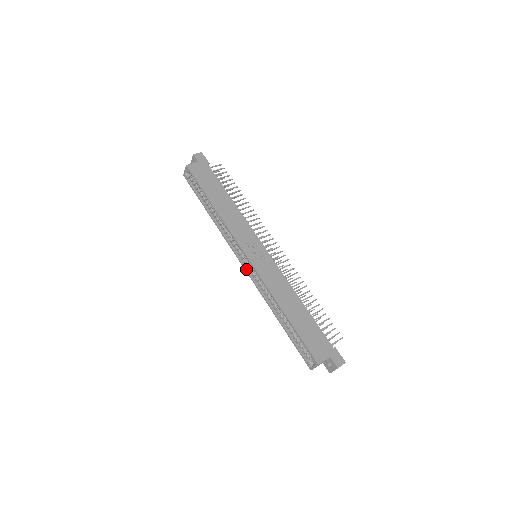
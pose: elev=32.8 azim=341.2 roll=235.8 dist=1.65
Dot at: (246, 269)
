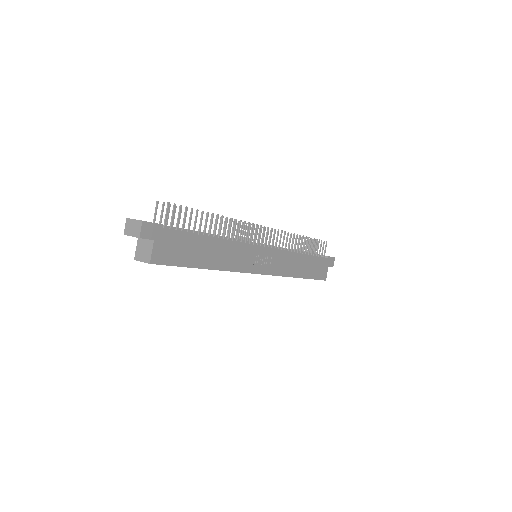
Dot at: occluded
